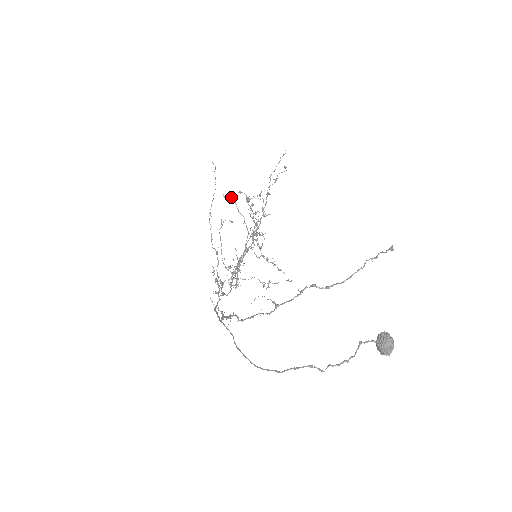
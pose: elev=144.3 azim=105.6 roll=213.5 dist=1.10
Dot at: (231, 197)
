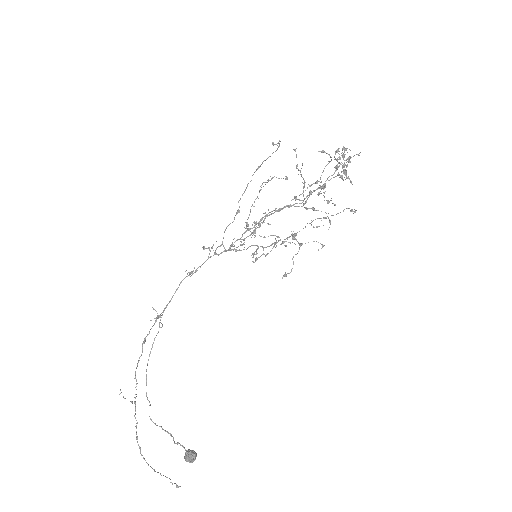
Dot at: occluded
